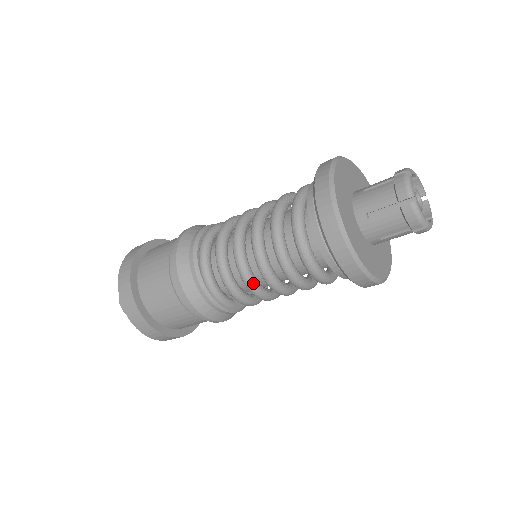
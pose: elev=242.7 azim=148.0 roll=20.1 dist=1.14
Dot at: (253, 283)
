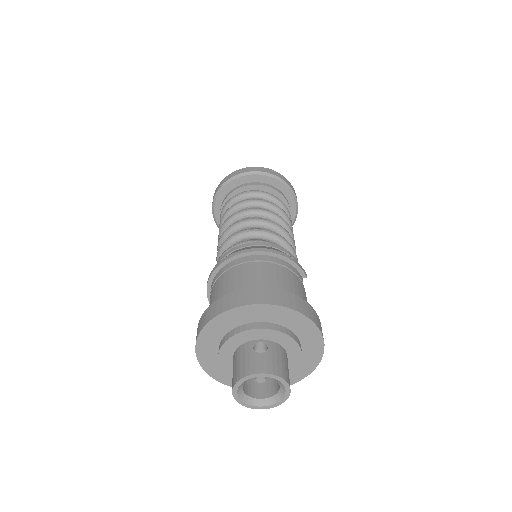
Dot at: (258, 219)
